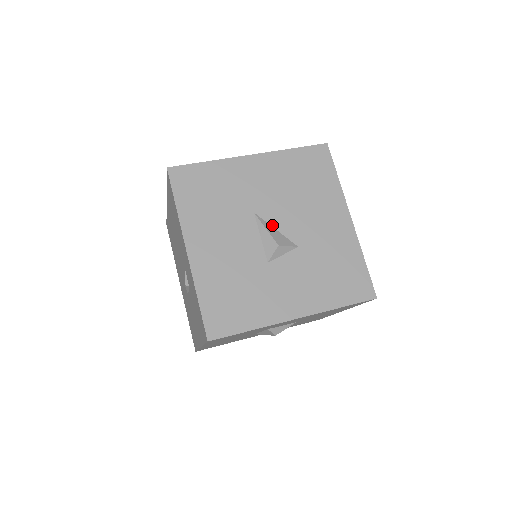
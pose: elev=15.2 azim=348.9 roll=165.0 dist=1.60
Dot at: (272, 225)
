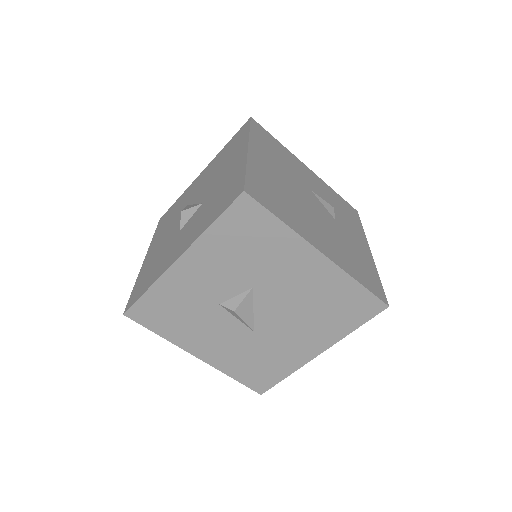
Dot at: (194, 203)
